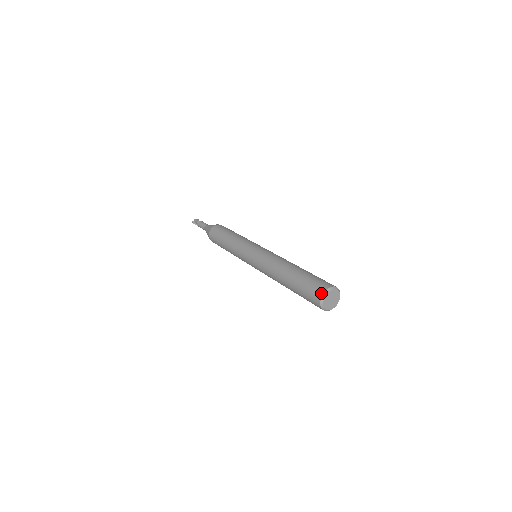
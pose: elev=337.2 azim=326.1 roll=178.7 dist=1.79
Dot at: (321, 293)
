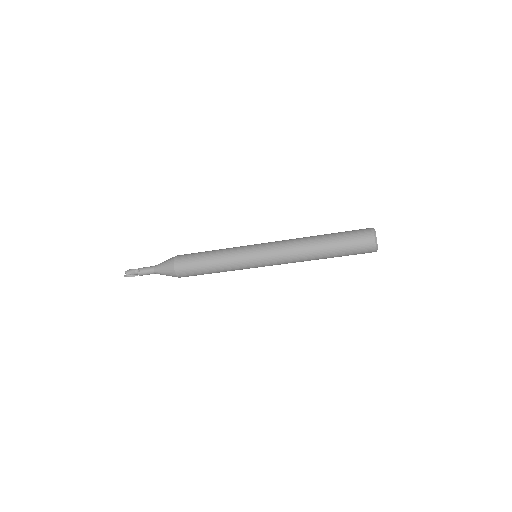
Dot at: (372, 236)
